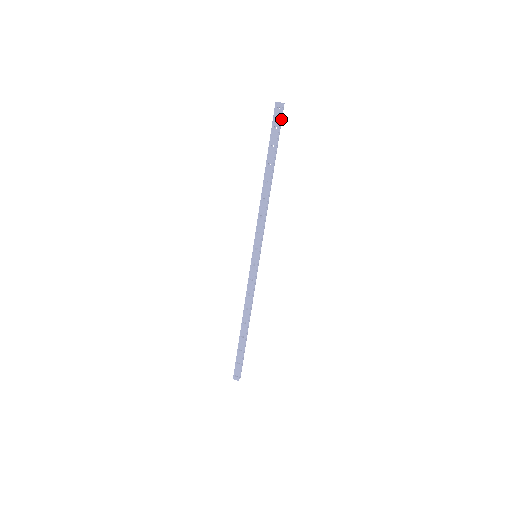
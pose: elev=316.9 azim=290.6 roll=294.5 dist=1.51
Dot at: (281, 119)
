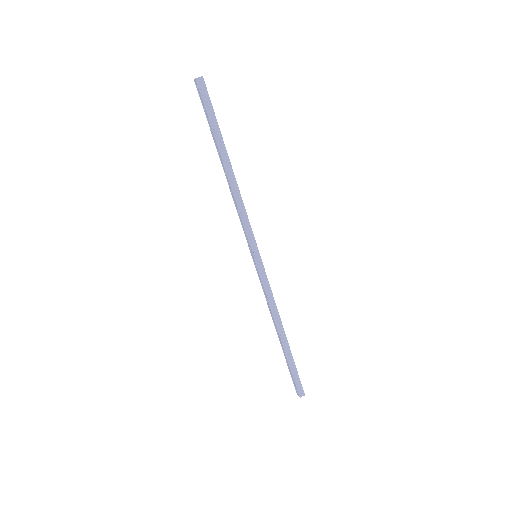
Dot at: (206, 96)
